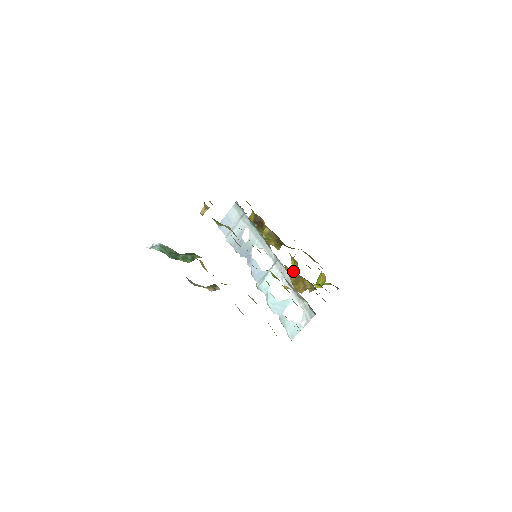
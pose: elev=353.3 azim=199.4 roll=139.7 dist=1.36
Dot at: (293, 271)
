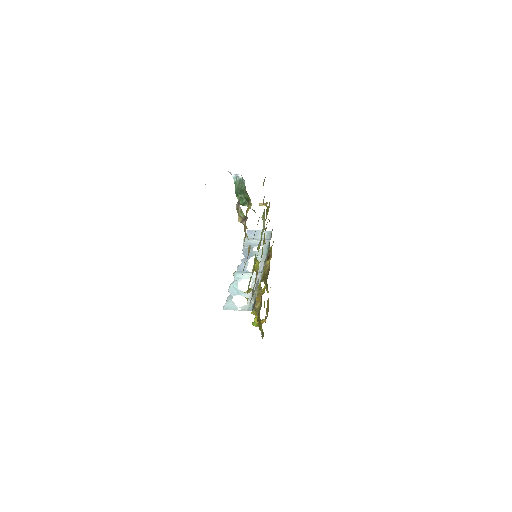
Dot at: occluded
